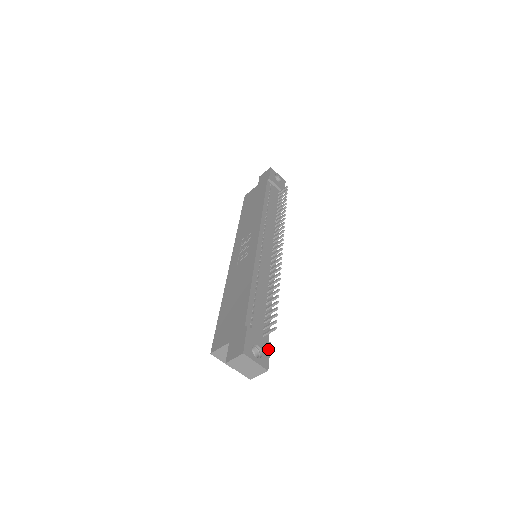
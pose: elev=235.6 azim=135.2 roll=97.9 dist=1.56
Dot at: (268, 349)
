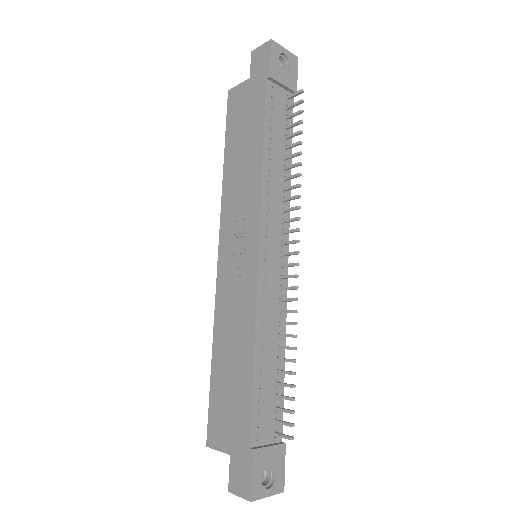
Dot at: (283, 458)
